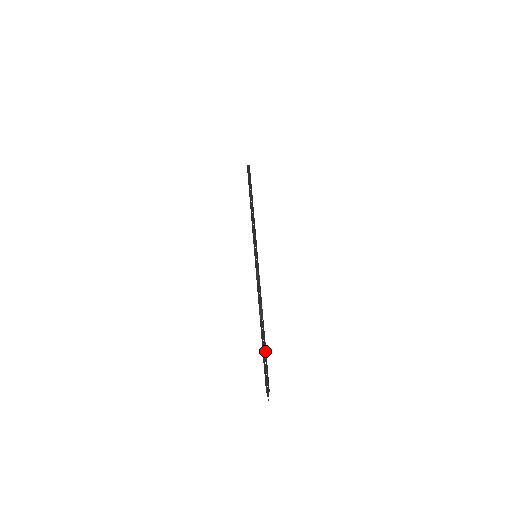
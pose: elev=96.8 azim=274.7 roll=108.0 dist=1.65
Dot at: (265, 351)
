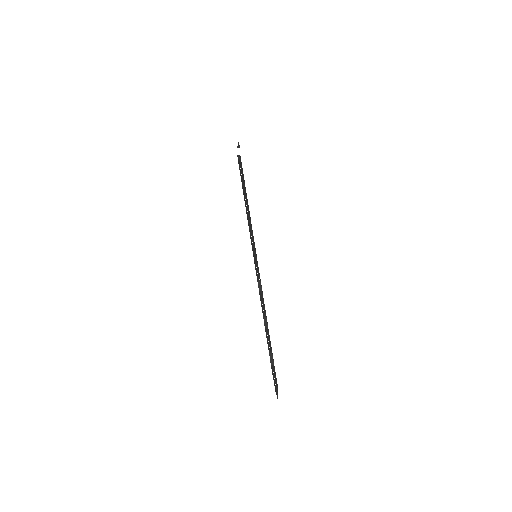
Dot at: (272, 357)
